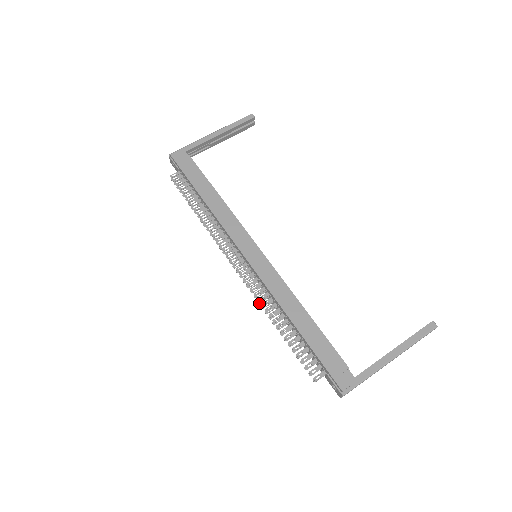
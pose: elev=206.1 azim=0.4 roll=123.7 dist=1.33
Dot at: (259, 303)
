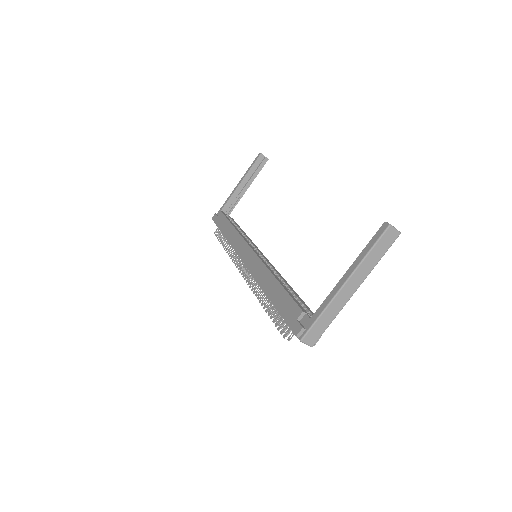
Dot at: occluded
